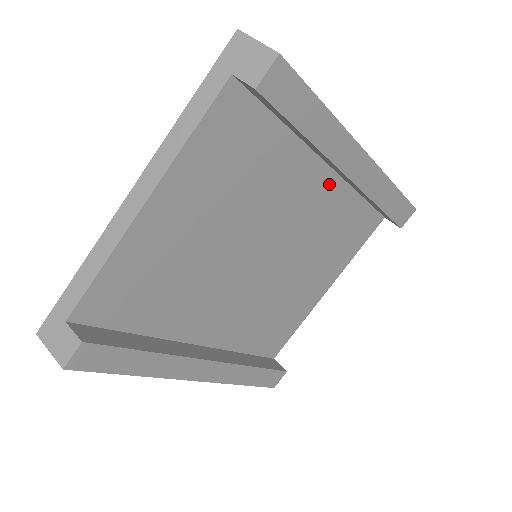
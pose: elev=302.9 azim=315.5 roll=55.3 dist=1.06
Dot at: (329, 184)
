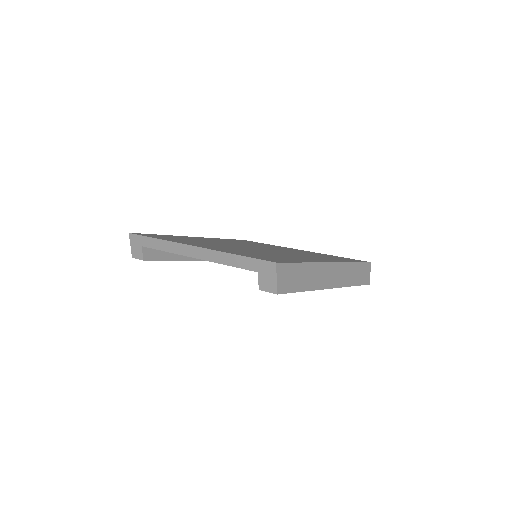
Dot at: occluded
